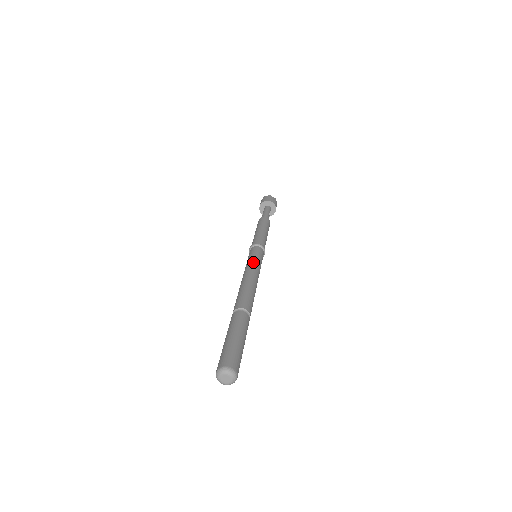
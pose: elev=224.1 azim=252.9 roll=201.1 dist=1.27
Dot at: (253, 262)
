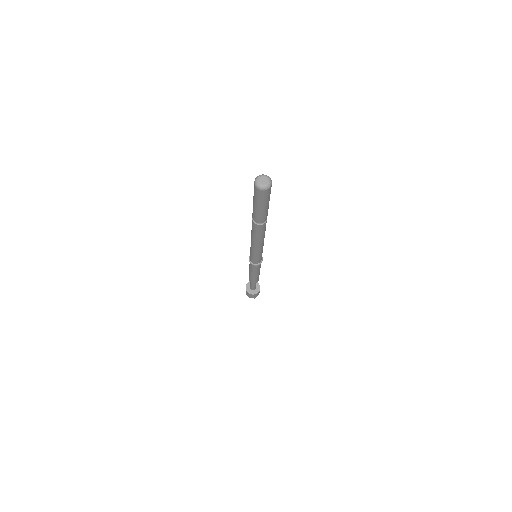
Dot at: occluded
